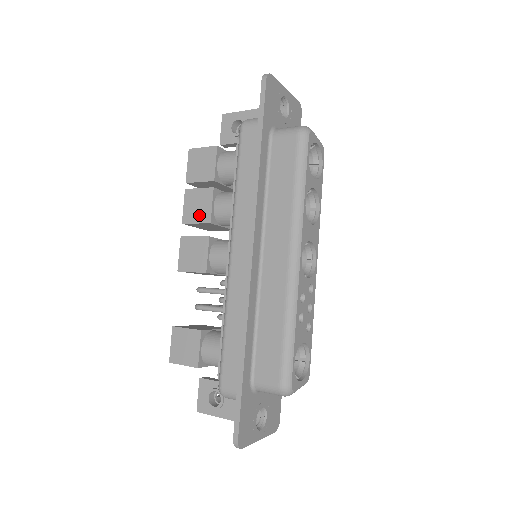
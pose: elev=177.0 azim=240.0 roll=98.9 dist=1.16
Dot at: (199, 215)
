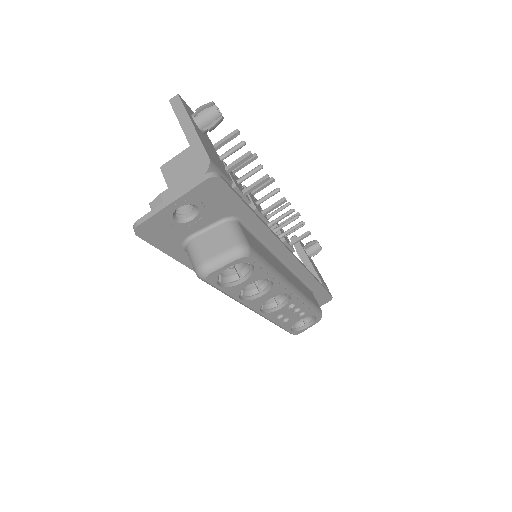
Dot at: occluded
